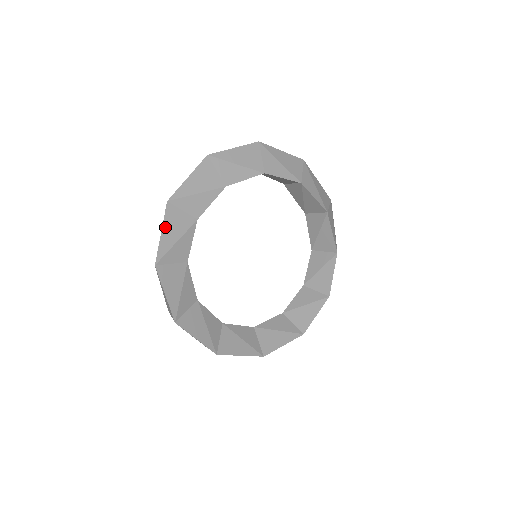
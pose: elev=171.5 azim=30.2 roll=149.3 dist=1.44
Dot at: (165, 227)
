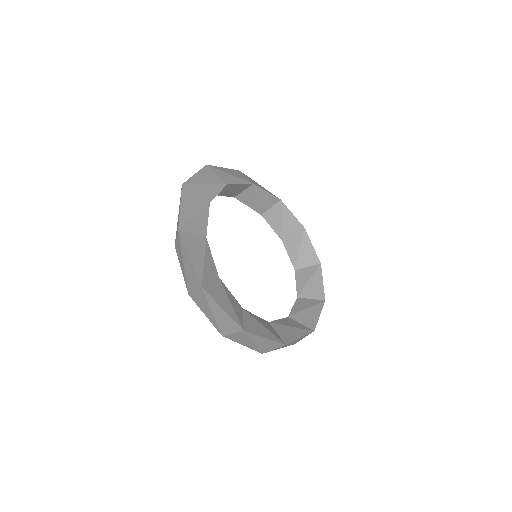
Dot at: (189, 252)
